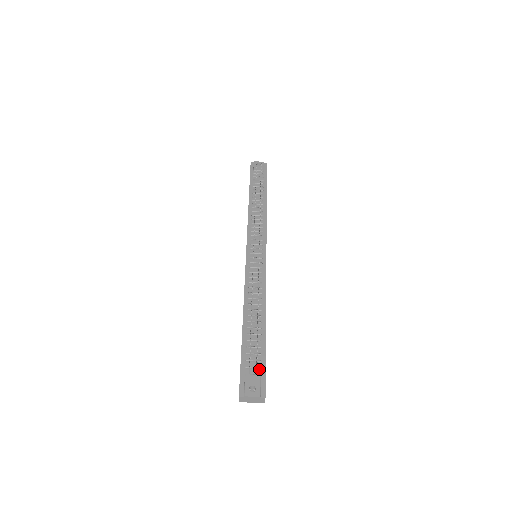
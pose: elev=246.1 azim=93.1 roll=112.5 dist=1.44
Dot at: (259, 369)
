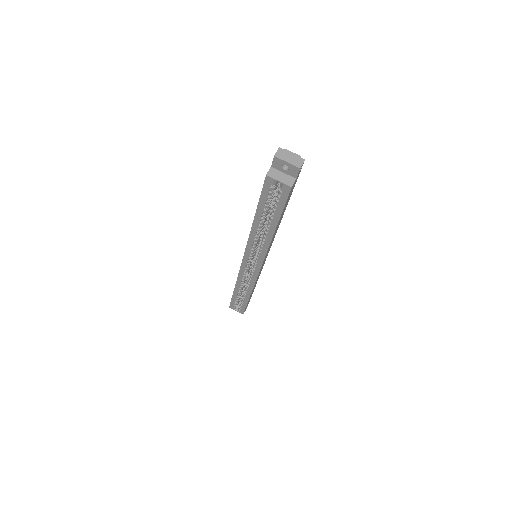
Dot at: occluded
